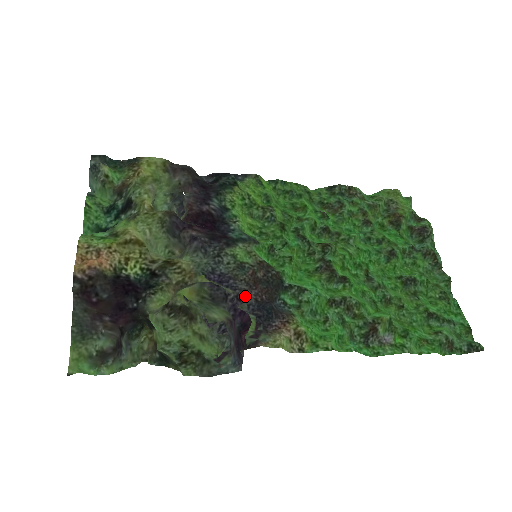
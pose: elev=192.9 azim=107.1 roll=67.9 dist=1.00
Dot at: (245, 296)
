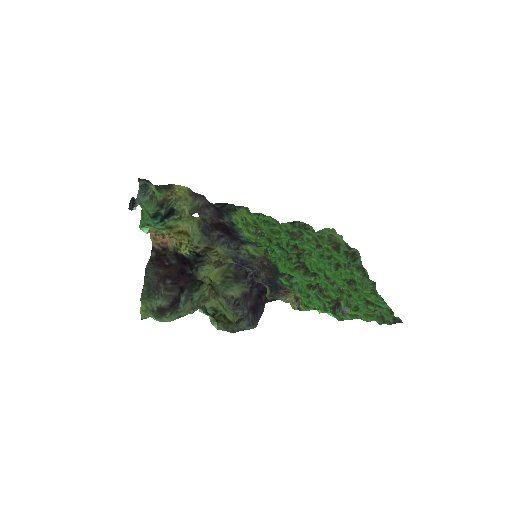
Dot at: (259, 274)
